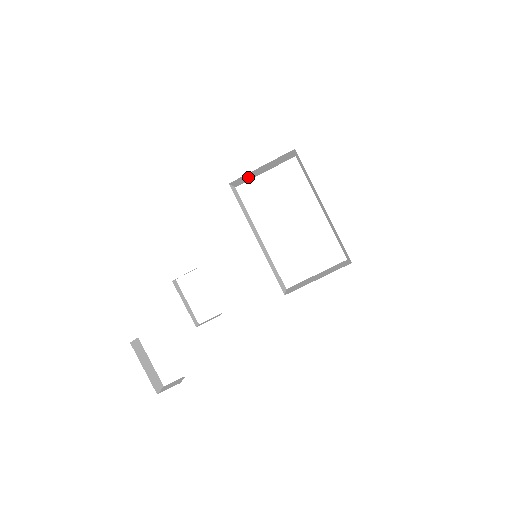
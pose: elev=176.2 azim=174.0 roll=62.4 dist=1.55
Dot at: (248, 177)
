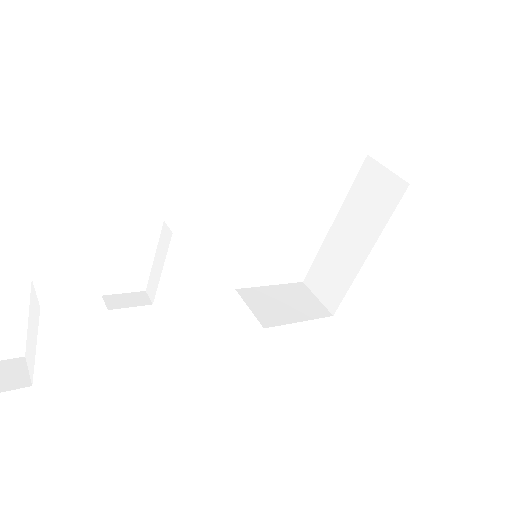
Dot at: occluded
